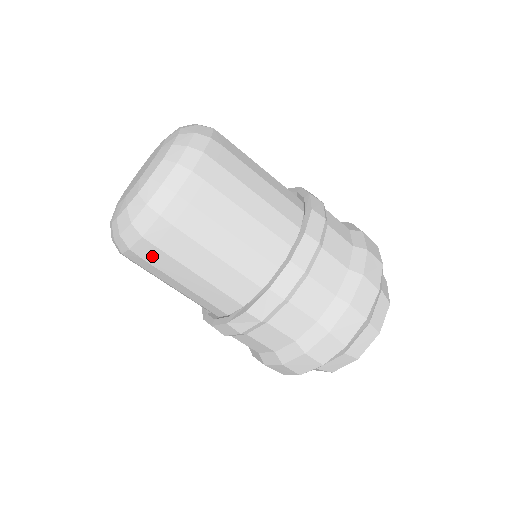
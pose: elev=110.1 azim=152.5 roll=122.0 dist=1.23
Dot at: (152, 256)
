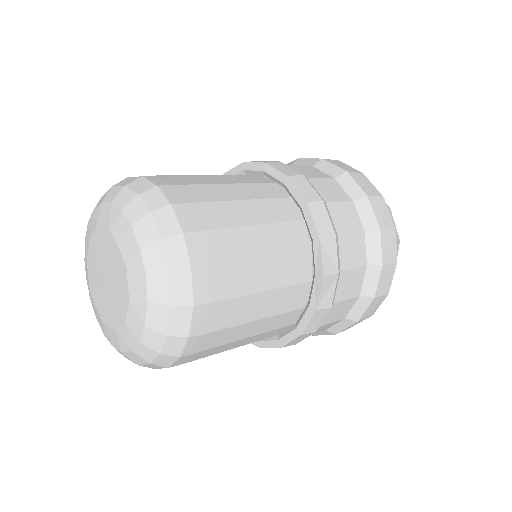
Dot at: (213, 319)
